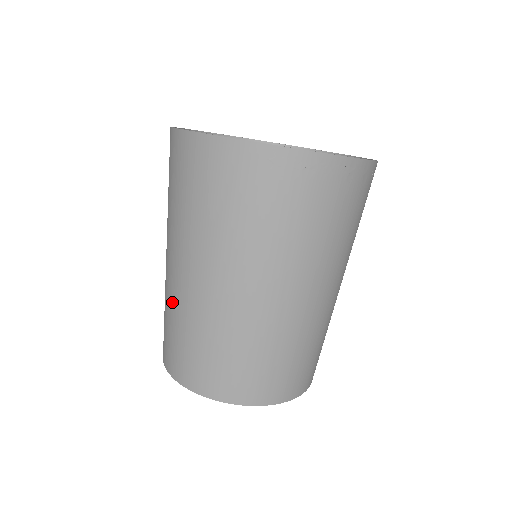
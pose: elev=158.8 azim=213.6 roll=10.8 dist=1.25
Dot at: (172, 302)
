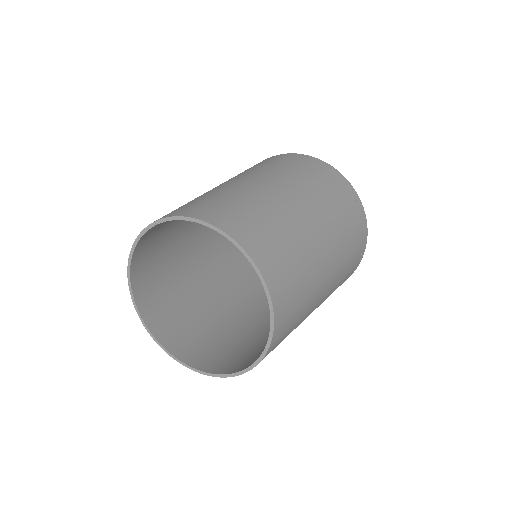
Dot at: (214, 191)
